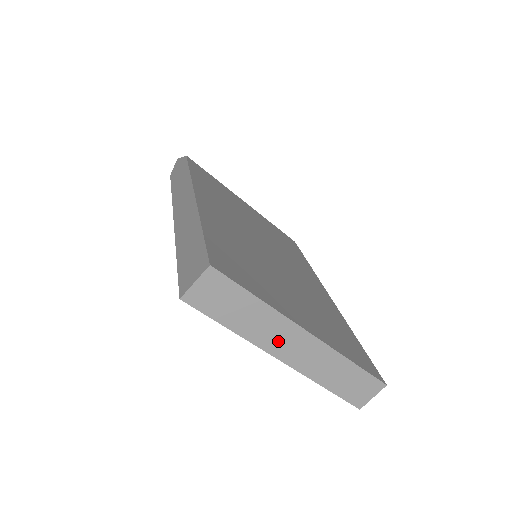
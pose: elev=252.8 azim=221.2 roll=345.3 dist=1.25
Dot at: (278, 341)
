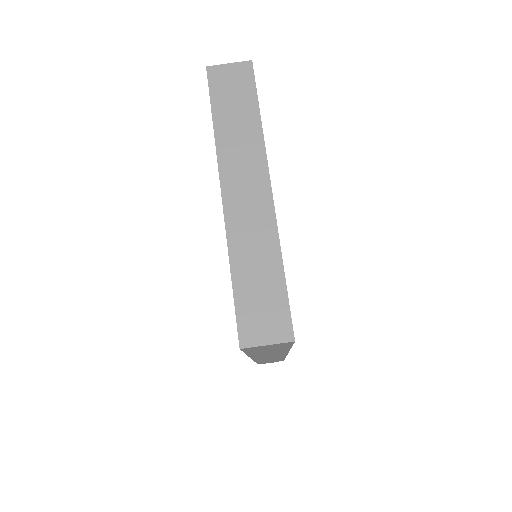
Dot at: (238, 171)
